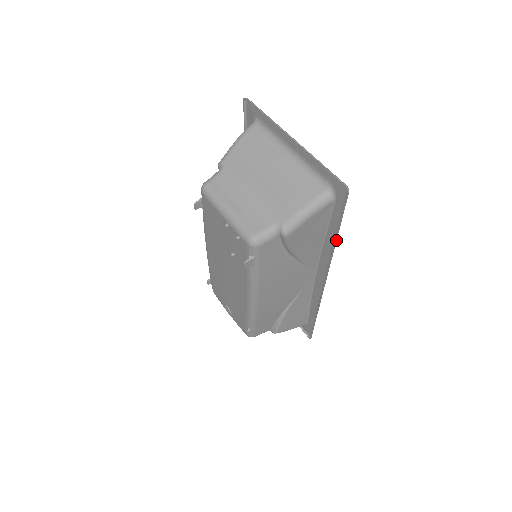
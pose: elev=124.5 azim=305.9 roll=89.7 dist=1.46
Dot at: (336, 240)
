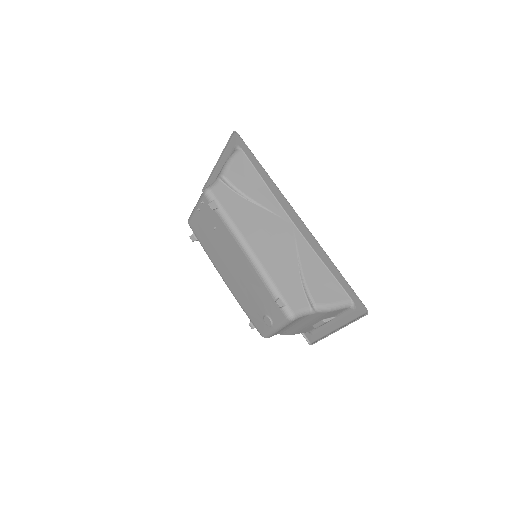
Dot at: (264, 170)
